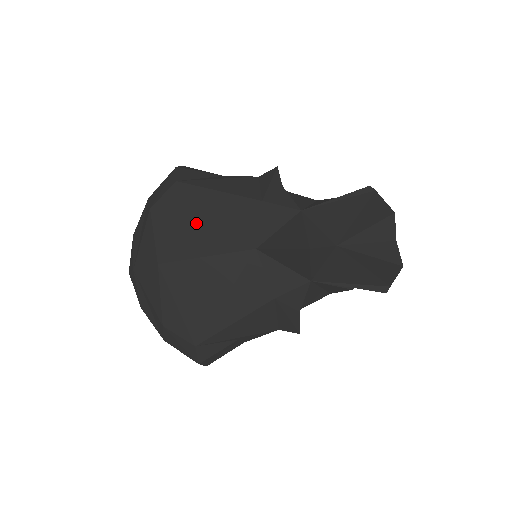
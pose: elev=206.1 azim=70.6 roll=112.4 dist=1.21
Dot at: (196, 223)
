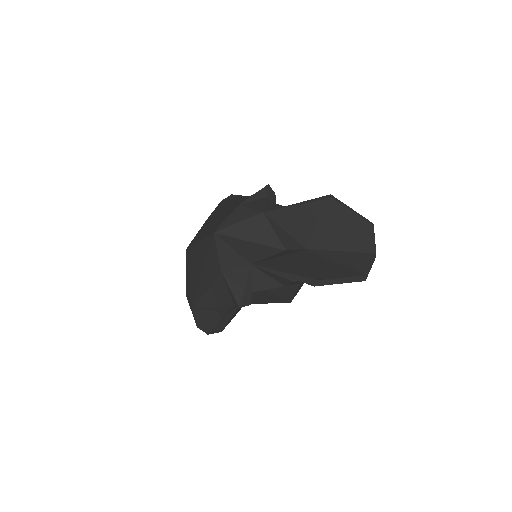
Dot at: (209, 223)
